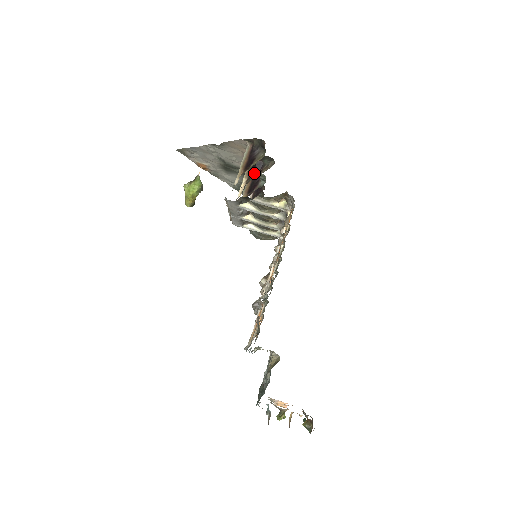
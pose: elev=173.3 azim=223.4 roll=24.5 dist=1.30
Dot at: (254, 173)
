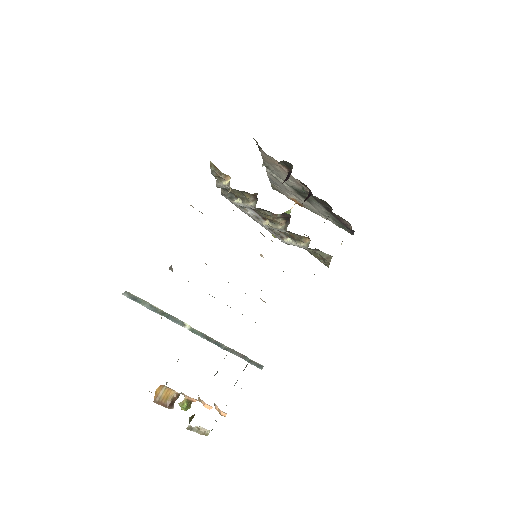
Dot at: occluded
